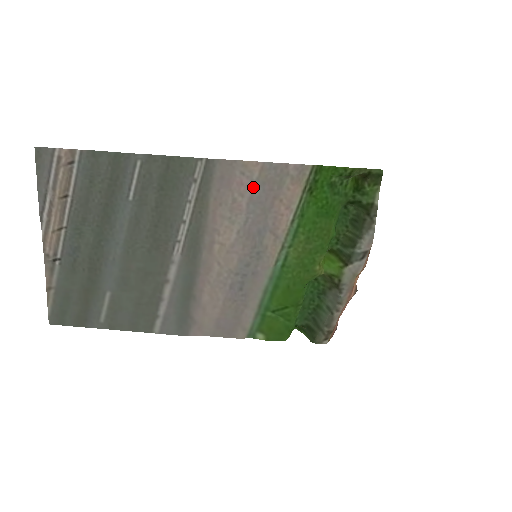
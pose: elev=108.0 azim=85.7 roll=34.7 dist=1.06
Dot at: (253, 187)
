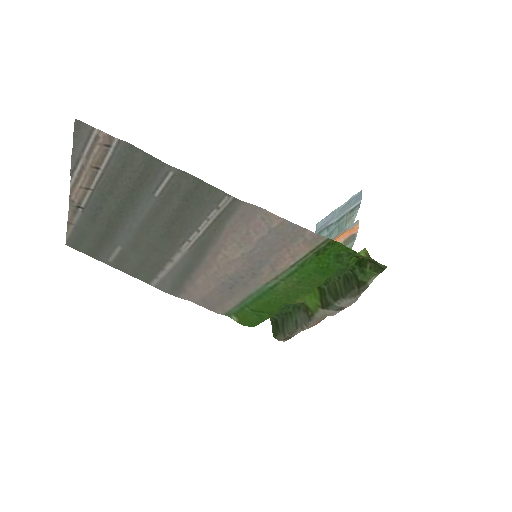
Dot at: (268, 232)
